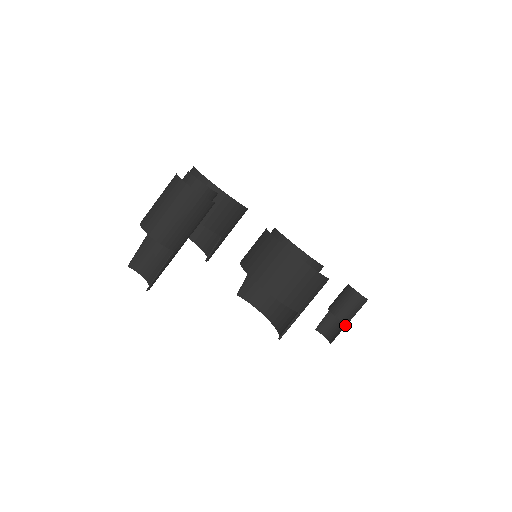
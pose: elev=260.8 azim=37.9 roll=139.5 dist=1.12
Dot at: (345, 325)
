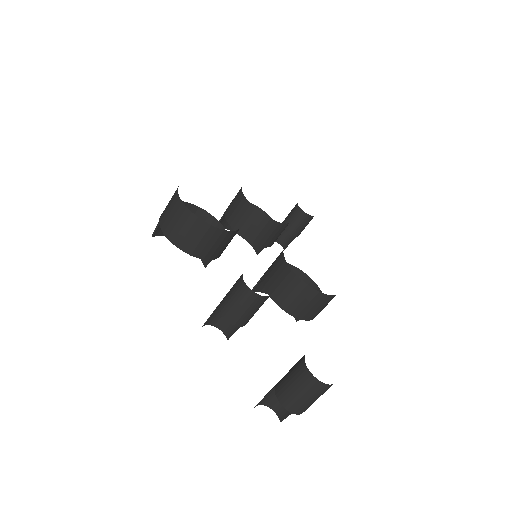
Dot at: occluded
